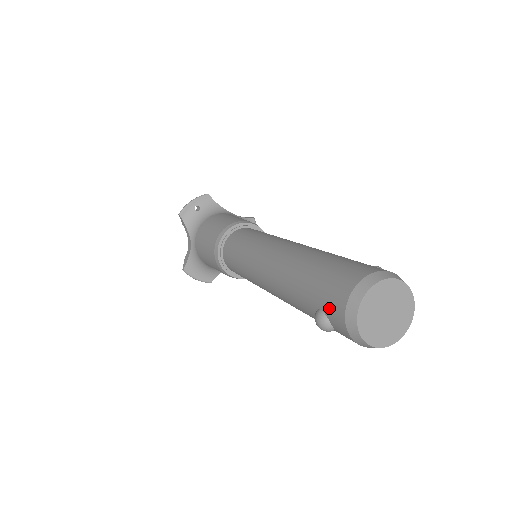
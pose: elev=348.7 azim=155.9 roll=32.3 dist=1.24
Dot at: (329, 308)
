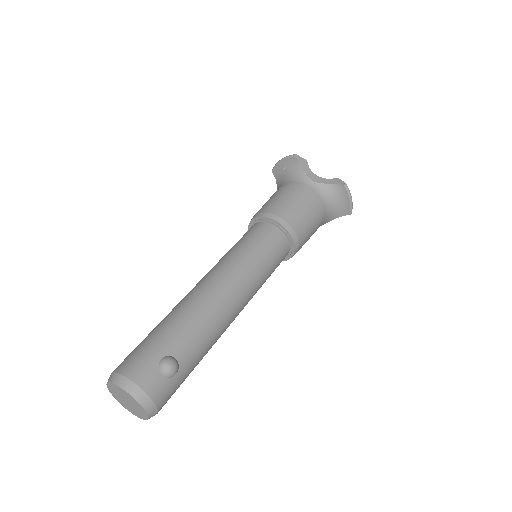
Dot at: occluded
